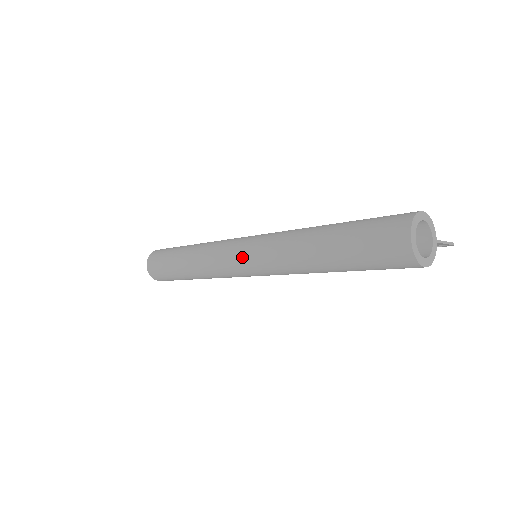
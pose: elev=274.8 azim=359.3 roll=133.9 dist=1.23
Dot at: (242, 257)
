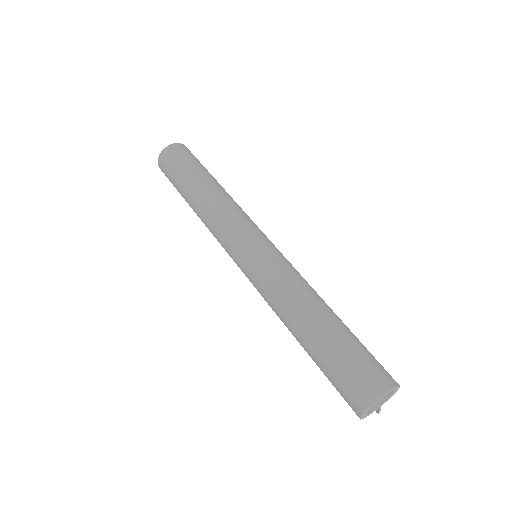
Dot at: (251, 249)
